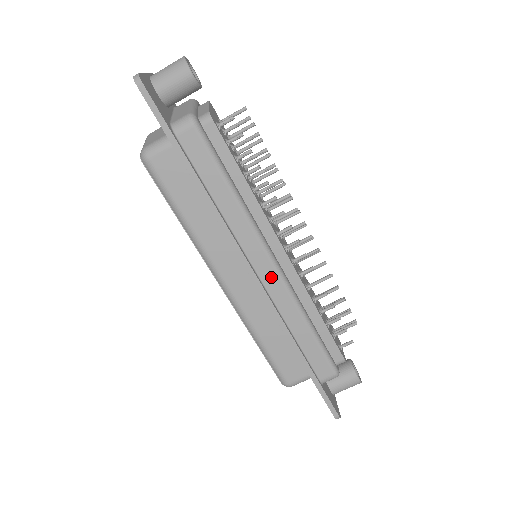
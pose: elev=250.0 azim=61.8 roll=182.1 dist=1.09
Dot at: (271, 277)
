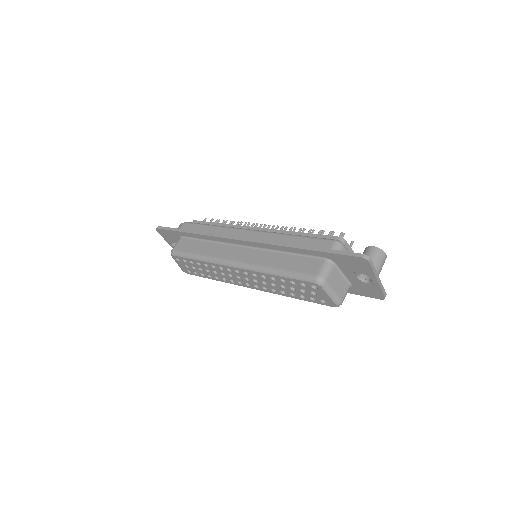
Dot at: (253, 235)
